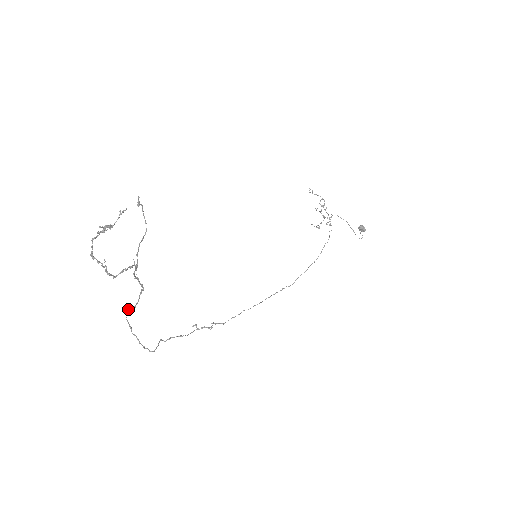
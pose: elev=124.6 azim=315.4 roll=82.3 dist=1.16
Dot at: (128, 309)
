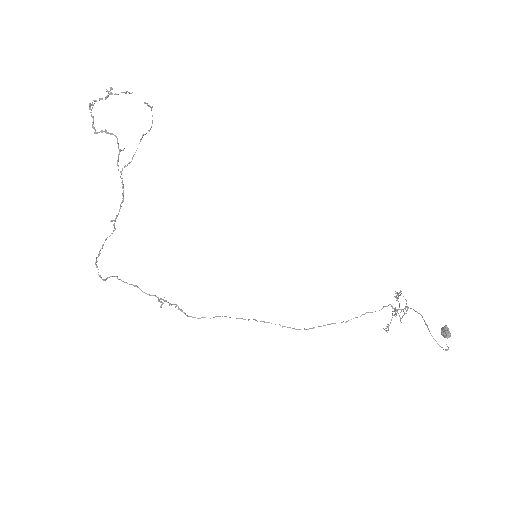
Dot at: occluded
